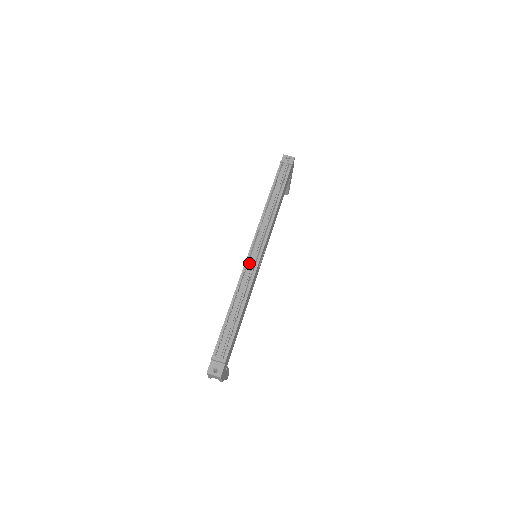
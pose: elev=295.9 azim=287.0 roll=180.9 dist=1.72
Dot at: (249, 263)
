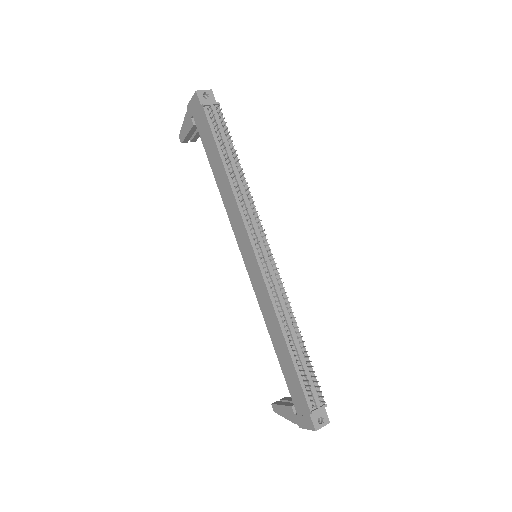
Dot at: (267, 273)
